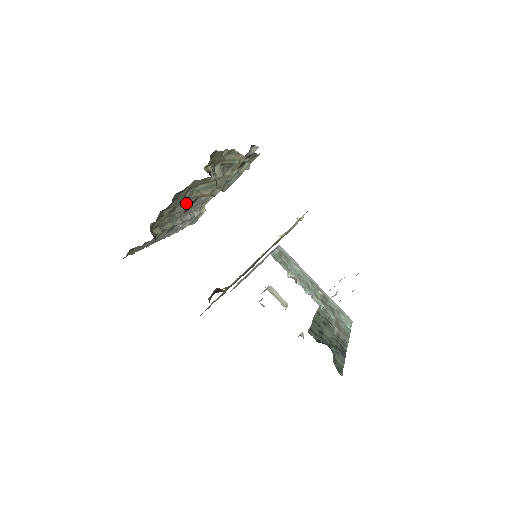
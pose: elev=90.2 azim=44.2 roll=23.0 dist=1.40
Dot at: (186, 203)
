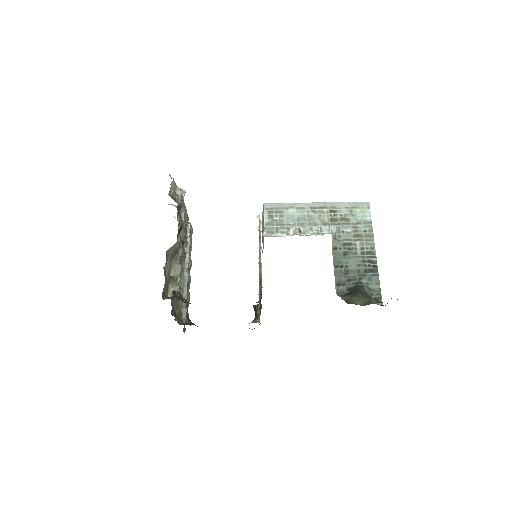
Dot at: occluded
